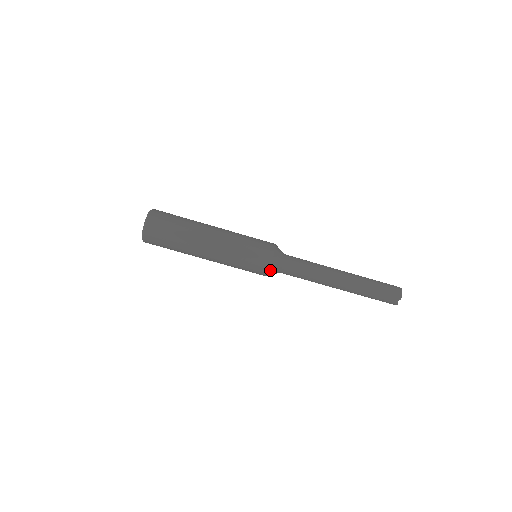
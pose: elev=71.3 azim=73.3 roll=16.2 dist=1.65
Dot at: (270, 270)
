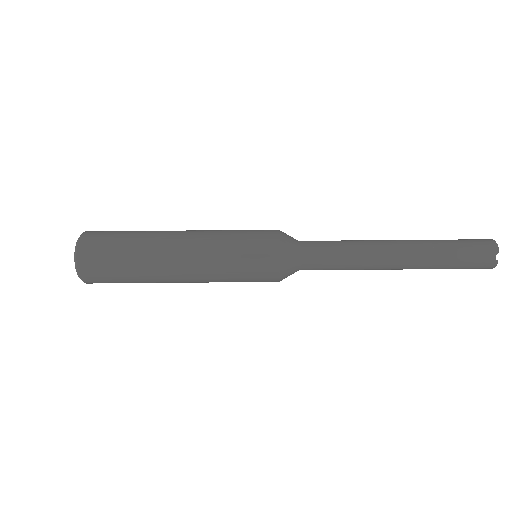
Dot at: (282, 262)
